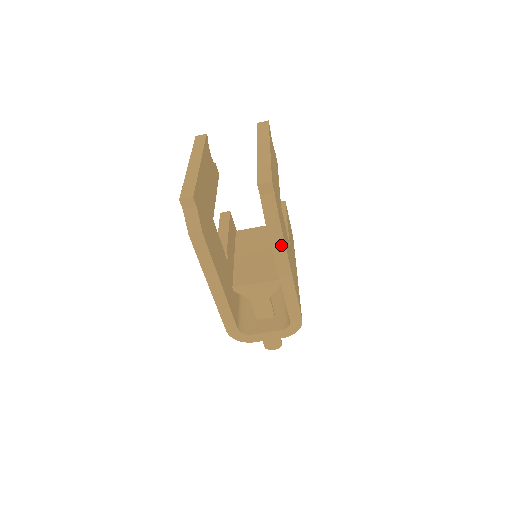
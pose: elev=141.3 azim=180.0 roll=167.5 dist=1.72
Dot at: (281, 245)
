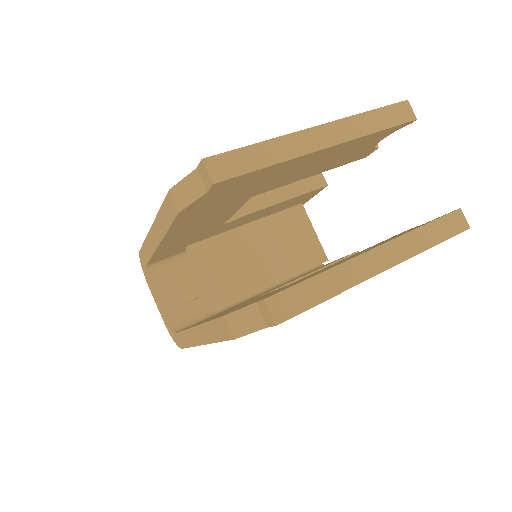
Dot at: (216, 336)
